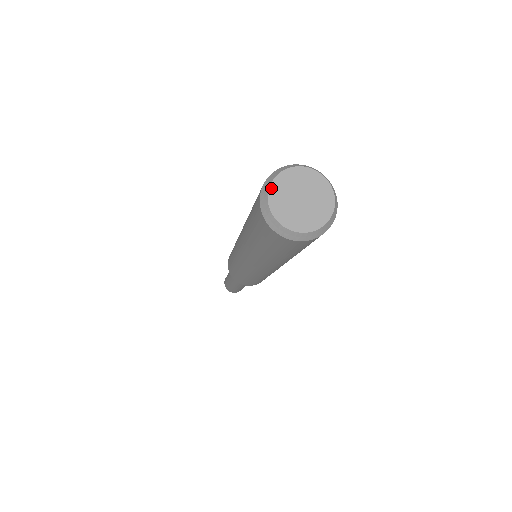
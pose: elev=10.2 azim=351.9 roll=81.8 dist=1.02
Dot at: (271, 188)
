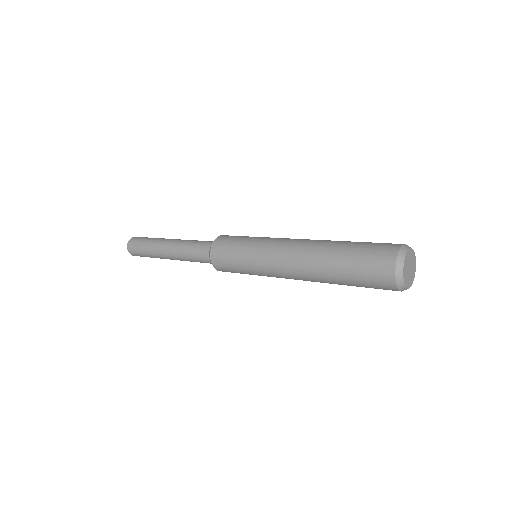
Dot at: (404, 276)
